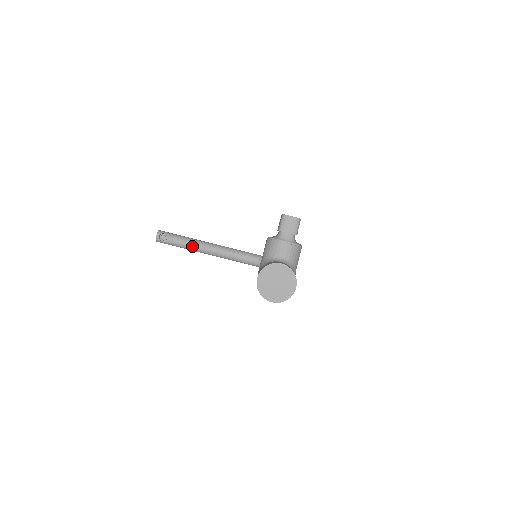
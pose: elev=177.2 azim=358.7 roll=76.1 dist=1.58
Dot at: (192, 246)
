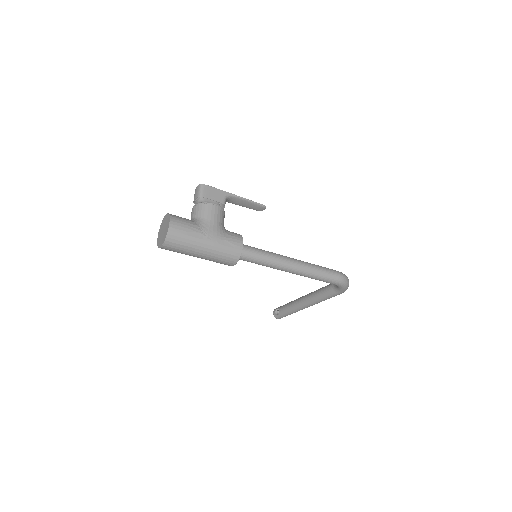
Dot at: (293, 305)
